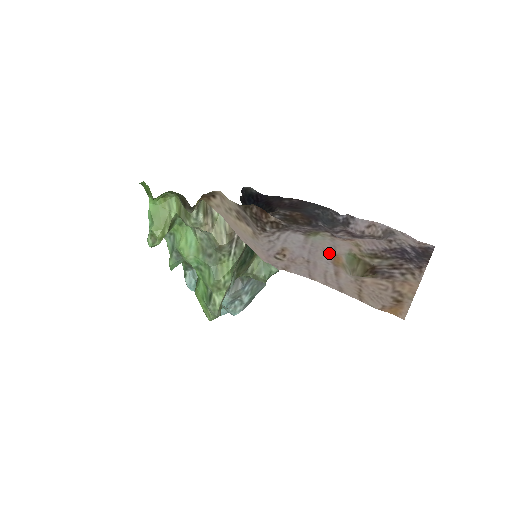
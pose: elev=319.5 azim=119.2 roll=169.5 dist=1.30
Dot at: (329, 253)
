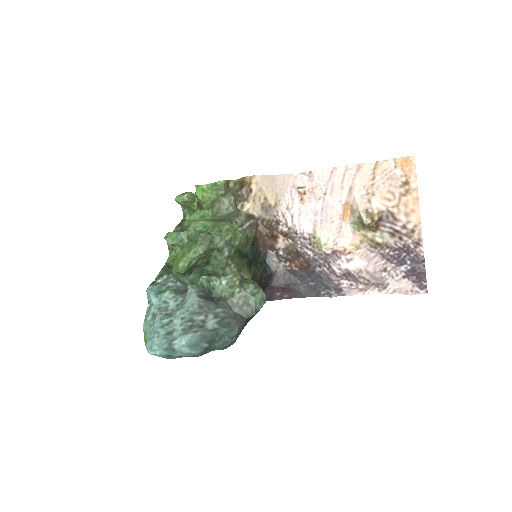
Dot at: (338, 218)
